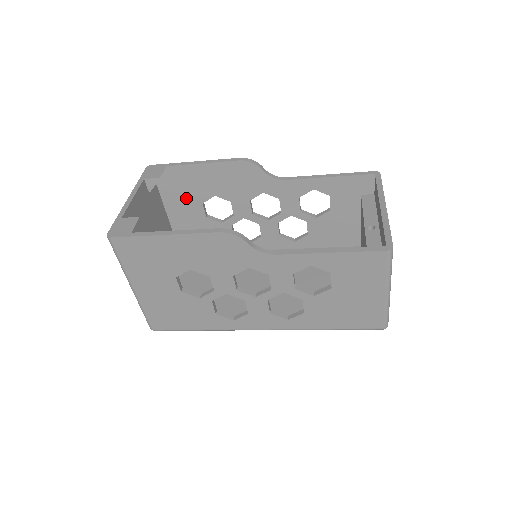
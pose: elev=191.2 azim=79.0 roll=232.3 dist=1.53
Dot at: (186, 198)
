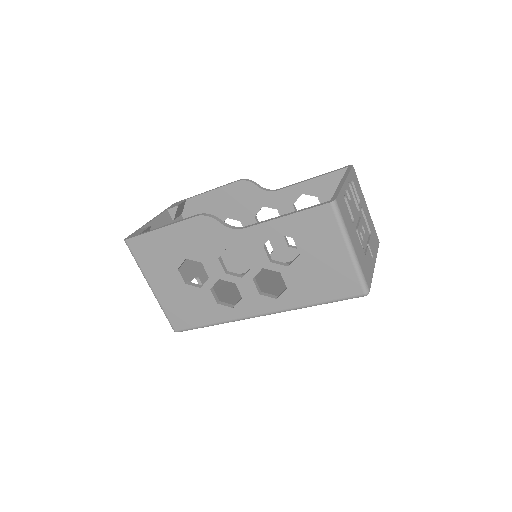
Dot at: occluded
